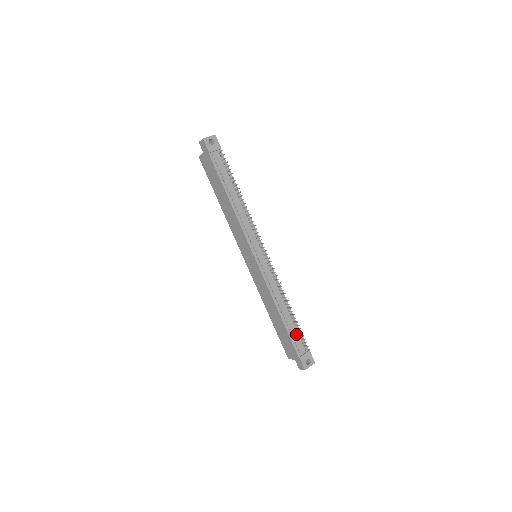
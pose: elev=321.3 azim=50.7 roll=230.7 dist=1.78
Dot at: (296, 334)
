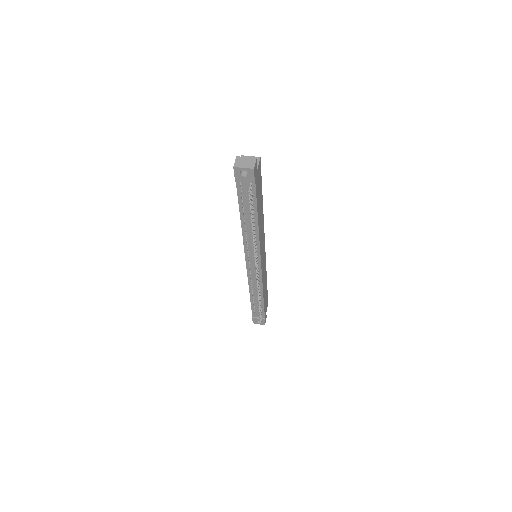
Dot at: occluded
